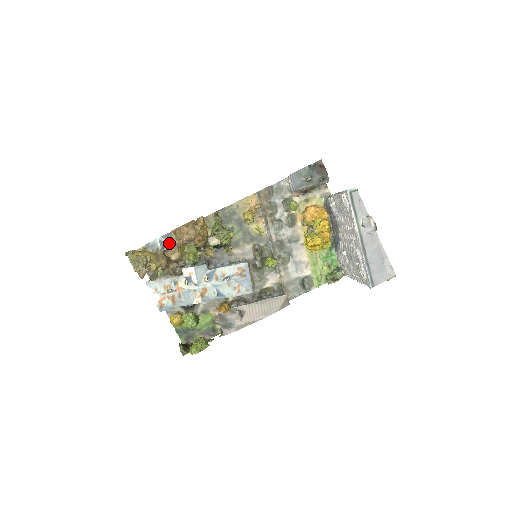
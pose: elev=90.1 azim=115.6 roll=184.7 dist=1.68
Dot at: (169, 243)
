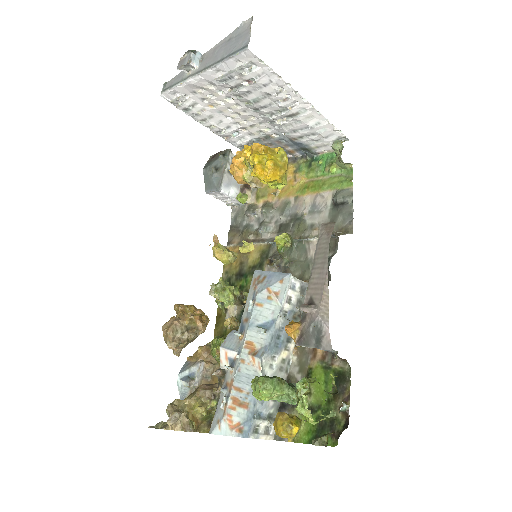
Dot at: (192, 370)
